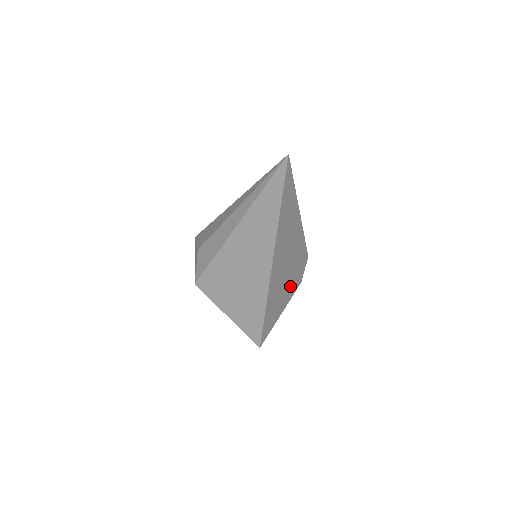
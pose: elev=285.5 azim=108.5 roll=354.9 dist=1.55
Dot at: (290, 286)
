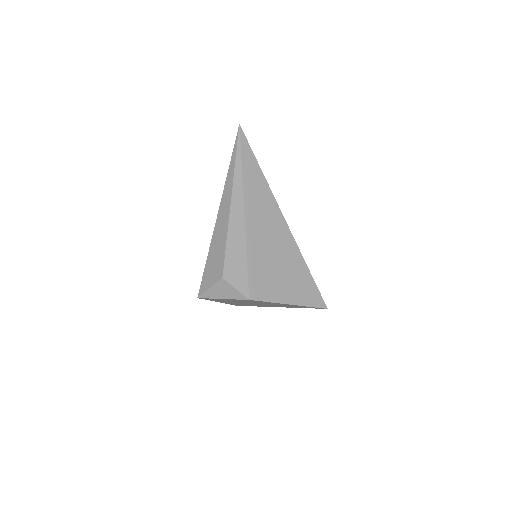
Dot at: occluded
